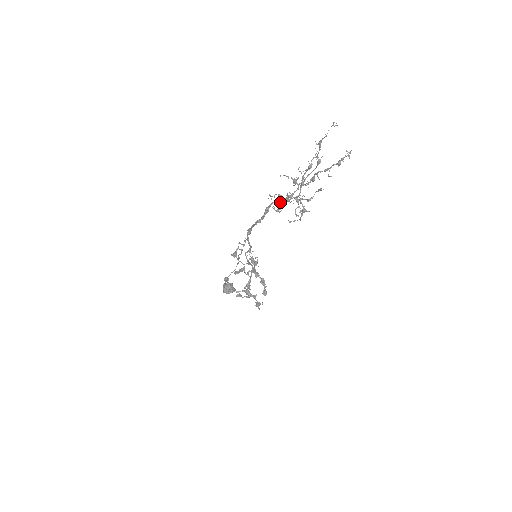
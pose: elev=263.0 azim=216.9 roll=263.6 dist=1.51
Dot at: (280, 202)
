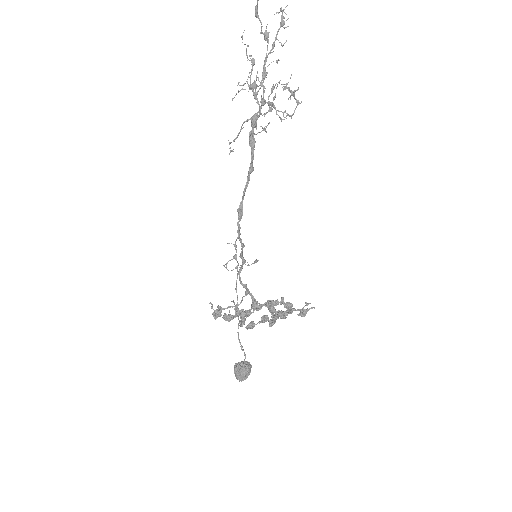
Dot at: occluded
